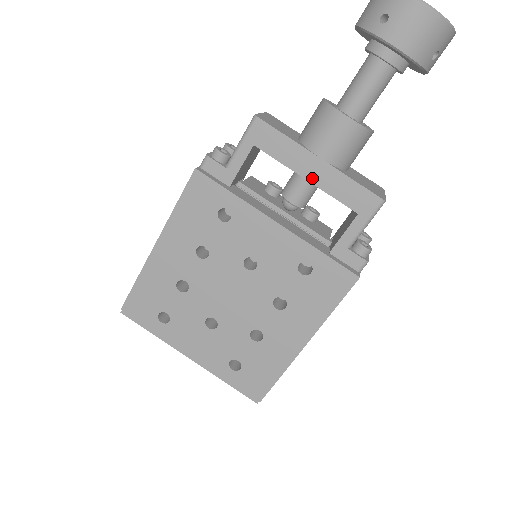
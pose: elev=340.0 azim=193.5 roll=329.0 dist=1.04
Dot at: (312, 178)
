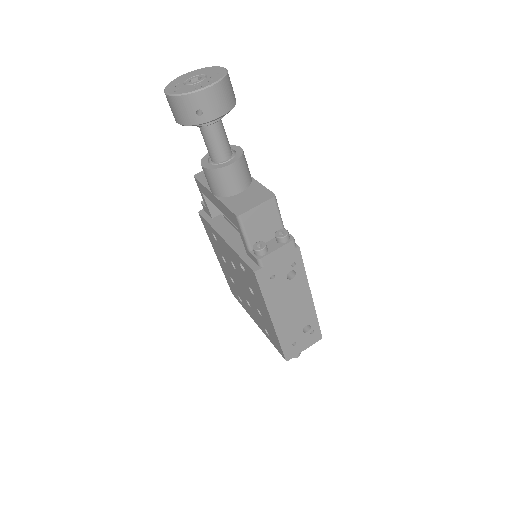
Dot at: (219, 207)
